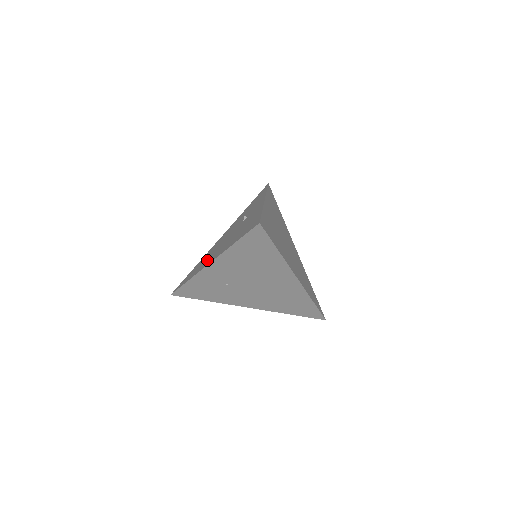
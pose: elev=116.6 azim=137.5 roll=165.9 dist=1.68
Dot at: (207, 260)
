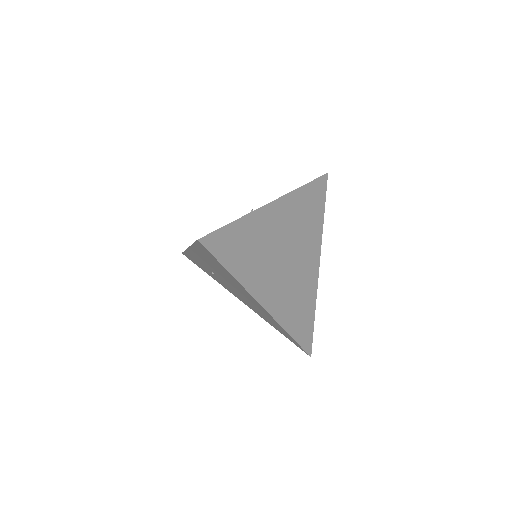
Dot at: occluded
